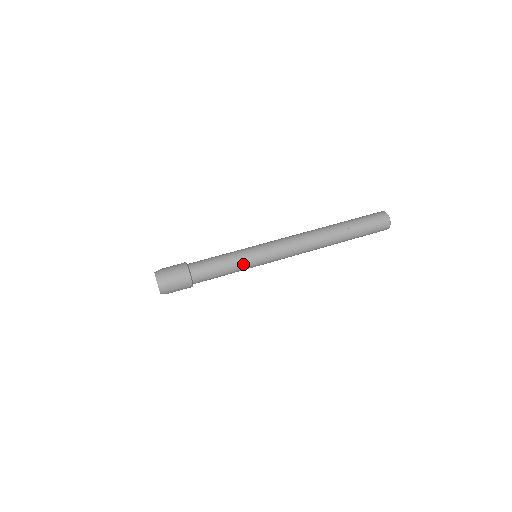
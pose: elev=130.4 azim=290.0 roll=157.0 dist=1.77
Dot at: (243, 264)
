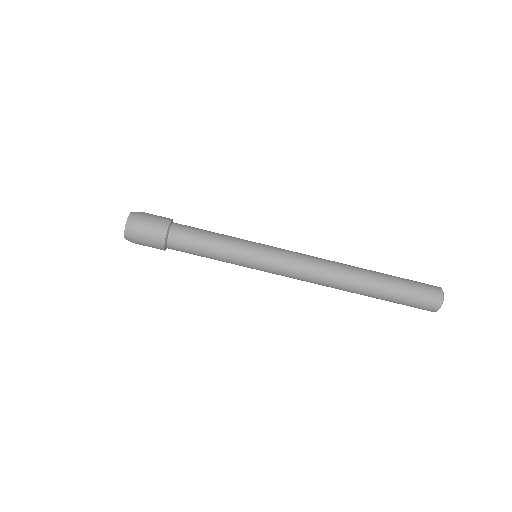
Dot at: occluded
